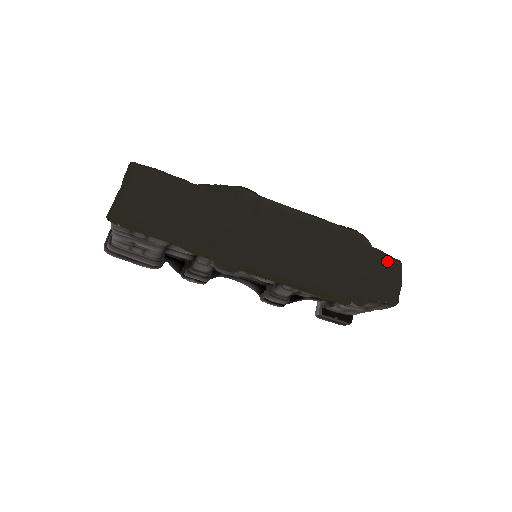
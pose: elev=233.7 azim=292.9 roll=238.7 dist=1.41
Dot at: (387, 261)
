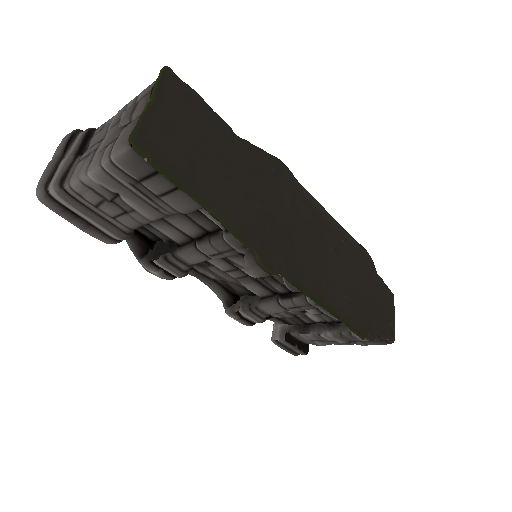
Dot at: (386, 292)
